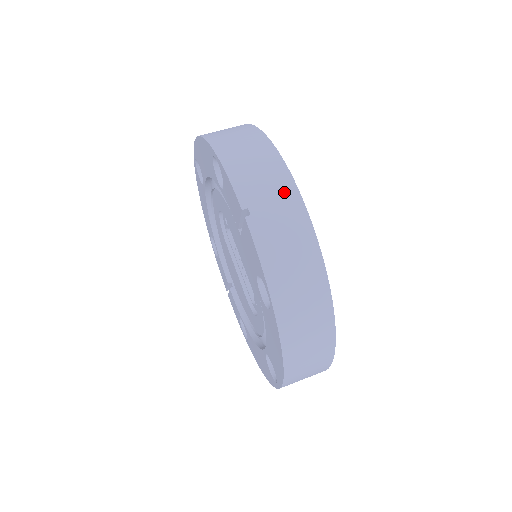
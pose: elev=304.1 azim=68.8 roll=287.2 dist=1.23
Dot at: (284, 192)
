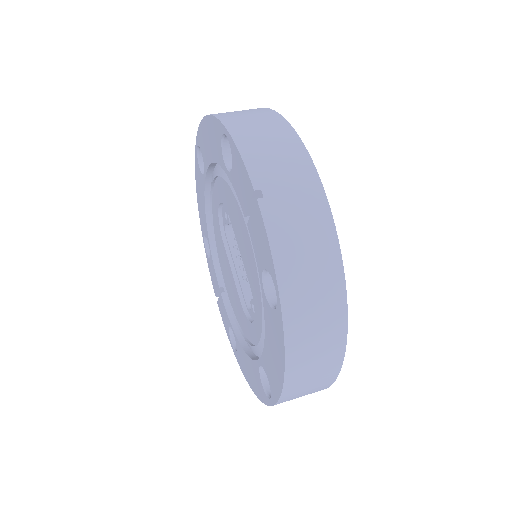
Dot at: (302, 176)
